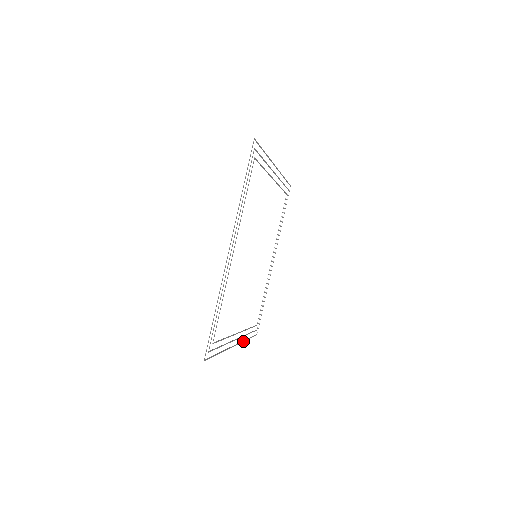
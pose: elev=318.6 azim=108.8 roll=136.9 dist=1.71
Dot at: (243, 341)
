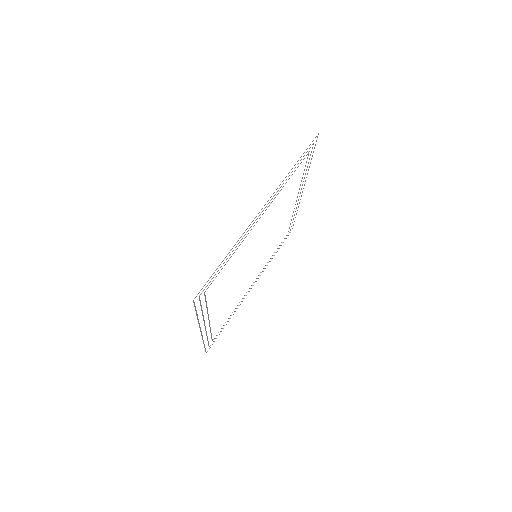
Dot at: (203, 340)
